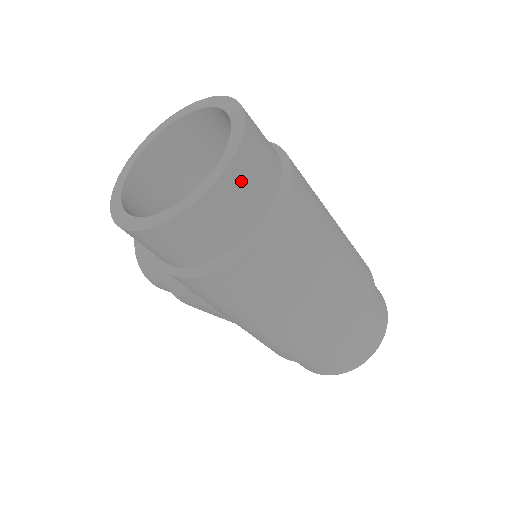
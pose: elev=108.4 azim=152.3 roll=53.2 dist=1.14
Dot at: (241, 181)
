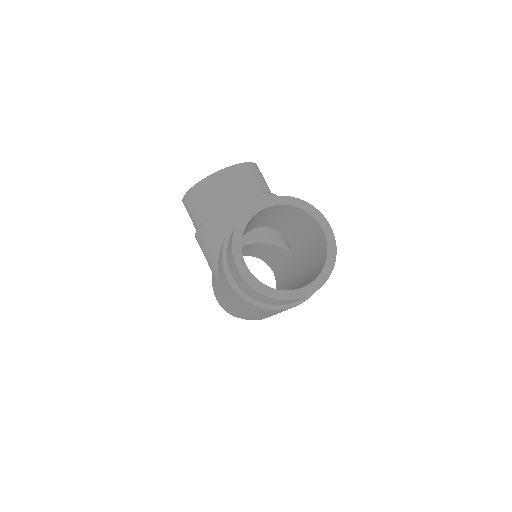
Dot at: occluded
